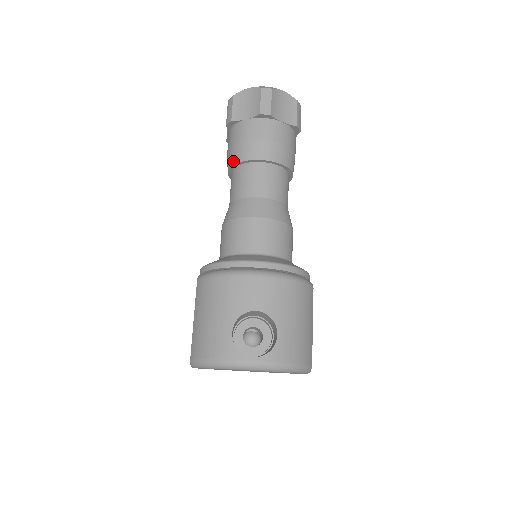
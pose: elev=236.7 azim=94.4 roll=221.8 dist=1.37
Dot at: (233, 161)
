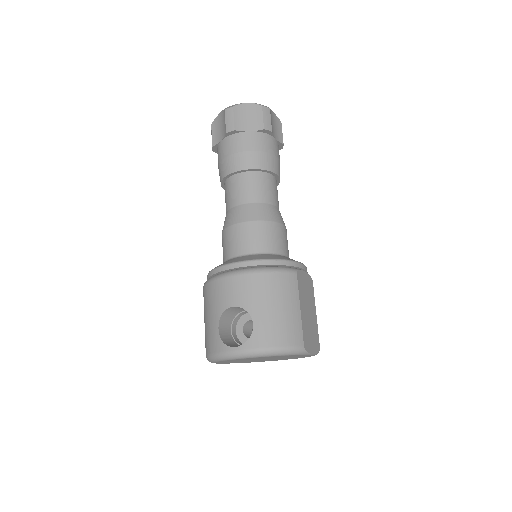
Dot at: (220, 180)
